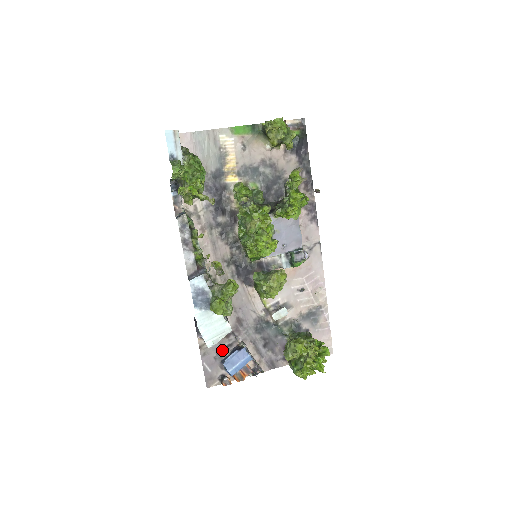
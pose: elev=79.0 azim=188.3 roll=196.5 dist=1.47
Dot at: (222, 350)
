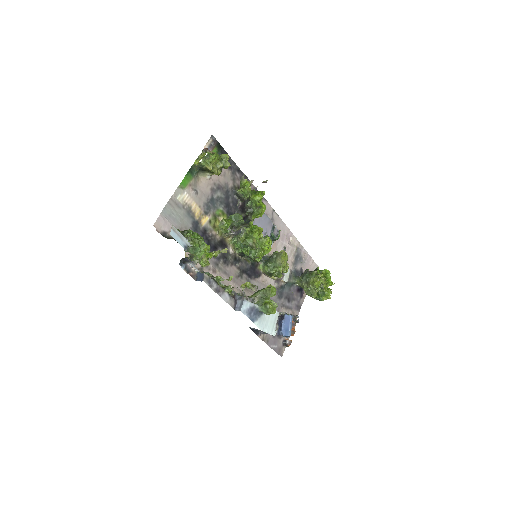
Dot at: occluded
